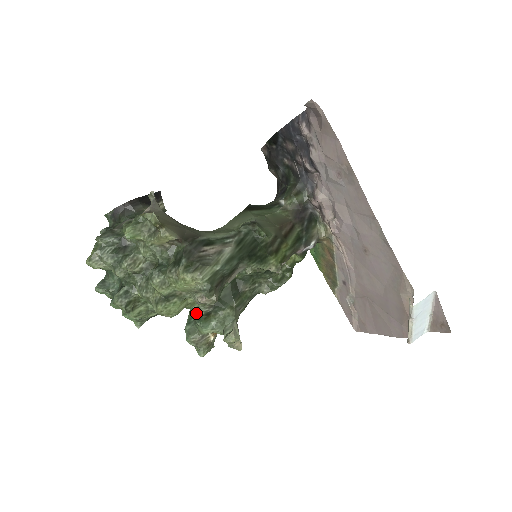
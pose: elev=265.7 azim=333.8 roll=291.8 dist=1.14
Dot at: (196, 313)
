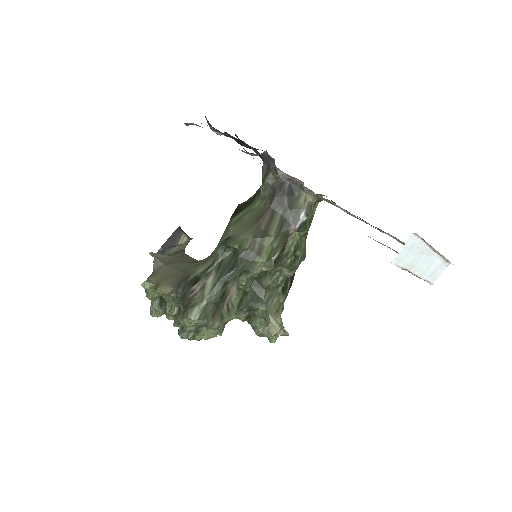
Dot at: occluded
